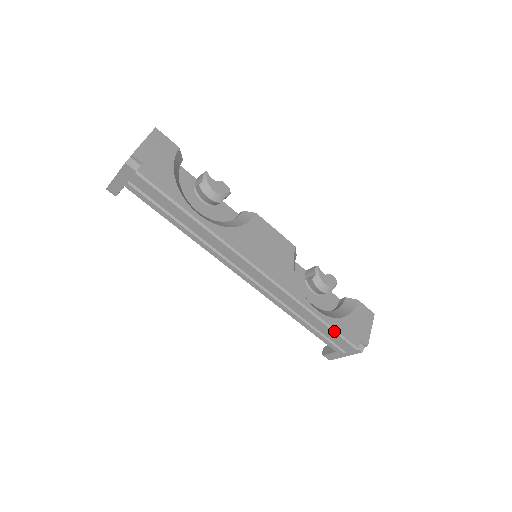
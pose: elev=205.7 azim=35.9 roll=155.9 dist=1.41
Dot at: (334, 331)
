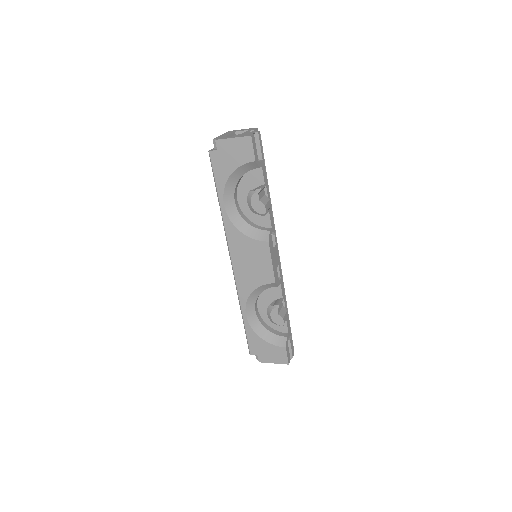
Dot at: (246, 332)
